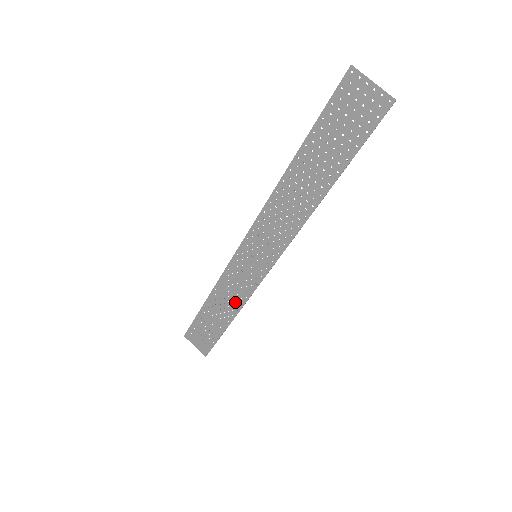
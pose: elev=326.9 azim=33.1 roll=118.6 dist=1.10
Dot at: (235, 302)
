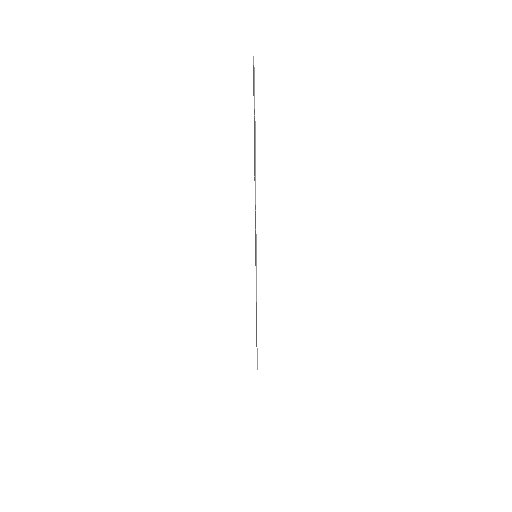
Dot at: occluded
